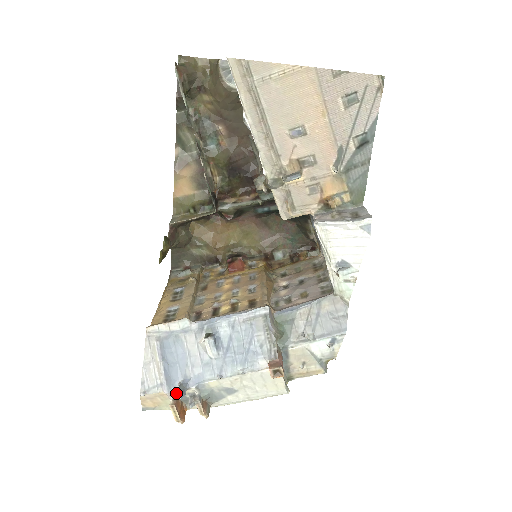
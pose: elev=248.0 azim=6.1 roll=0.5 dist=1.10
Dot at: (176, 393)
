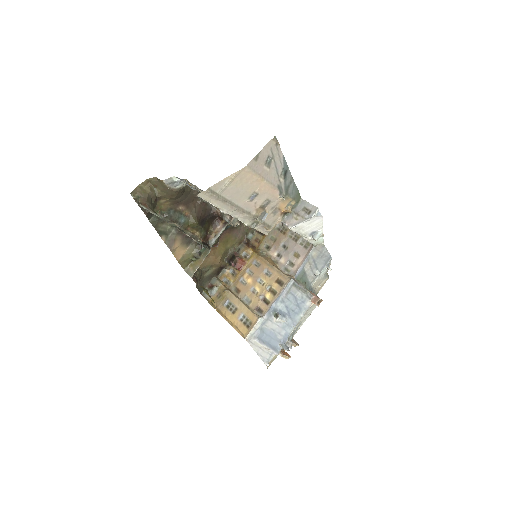
Dot at: (280, 350)
